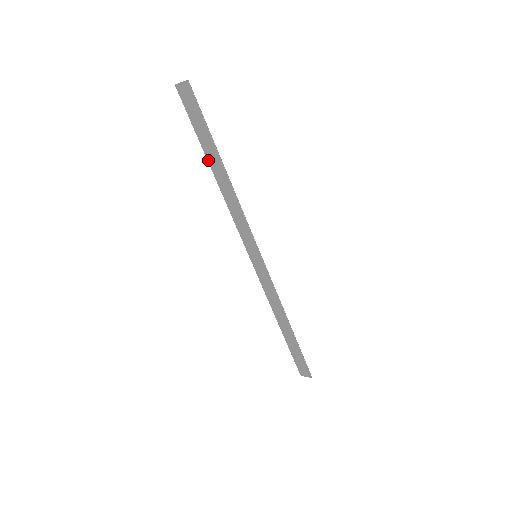
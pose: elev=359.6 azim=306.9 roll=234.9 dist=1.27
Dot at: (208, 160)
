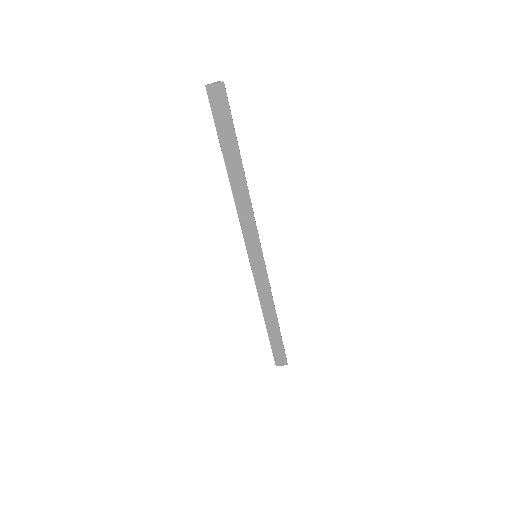
Dot at: (226, 163)
